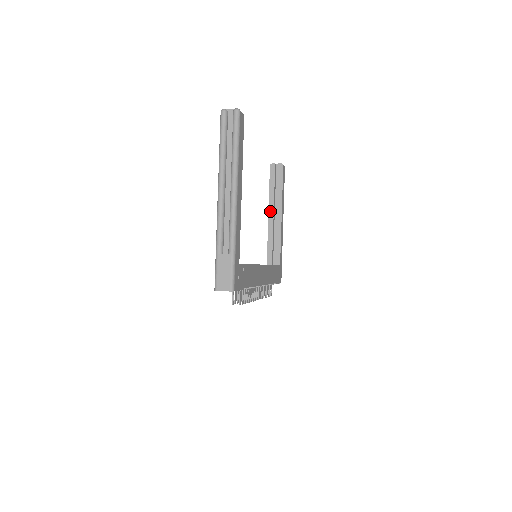
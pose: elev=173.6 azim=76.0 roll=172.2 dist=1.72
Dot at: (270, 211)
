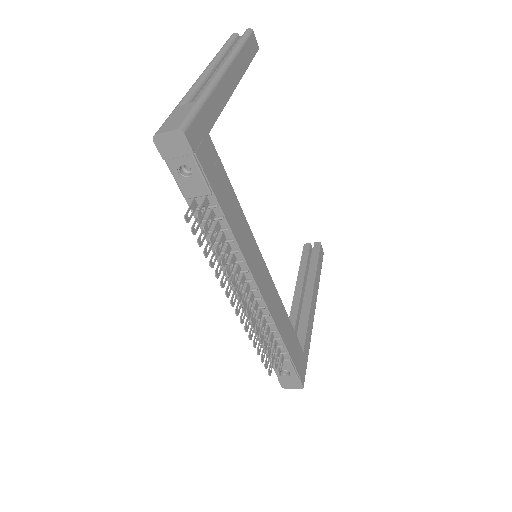
Dot at: (297, 288)
